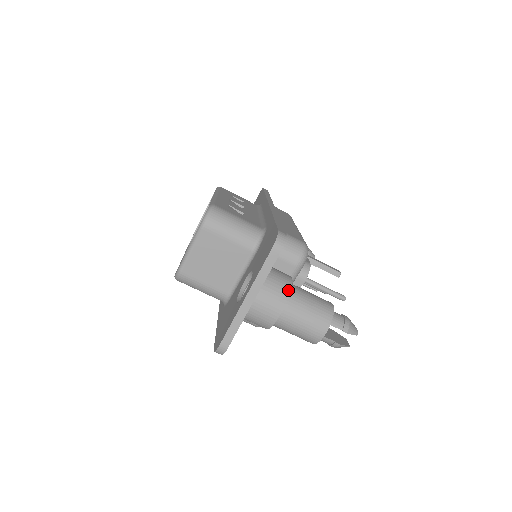
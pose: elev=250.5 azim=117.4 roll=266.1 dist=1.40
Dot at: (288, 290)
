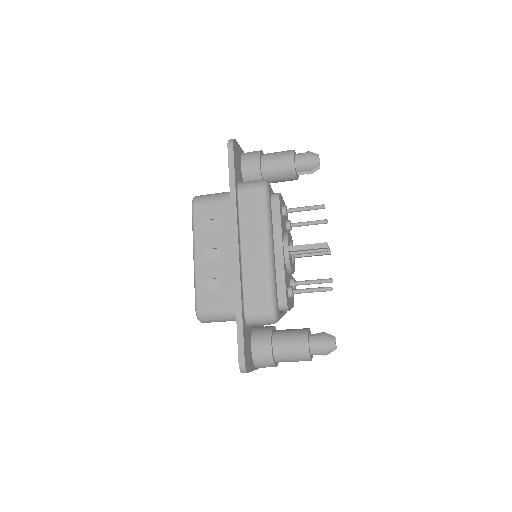
Dot at: (272, 361)
